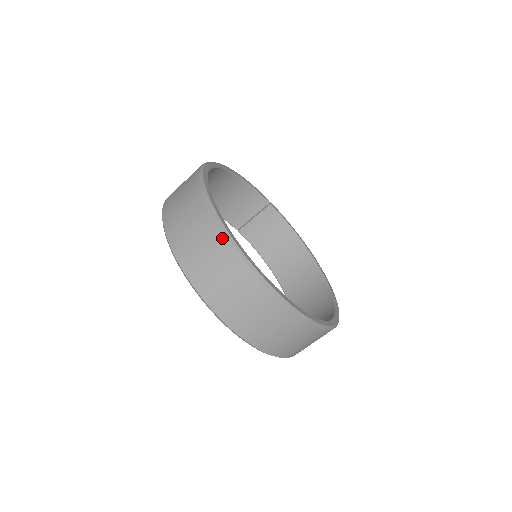
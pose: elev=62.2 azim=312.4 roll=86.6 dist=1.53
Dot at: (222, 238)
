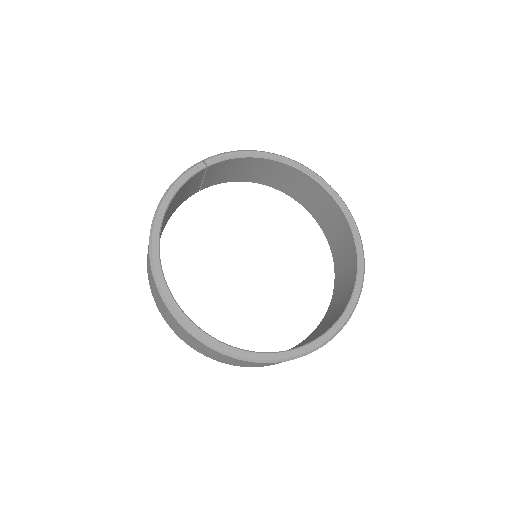
Dot at: (254, 363)
